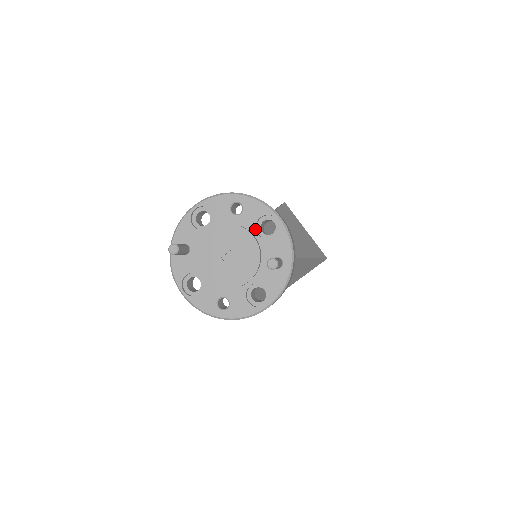
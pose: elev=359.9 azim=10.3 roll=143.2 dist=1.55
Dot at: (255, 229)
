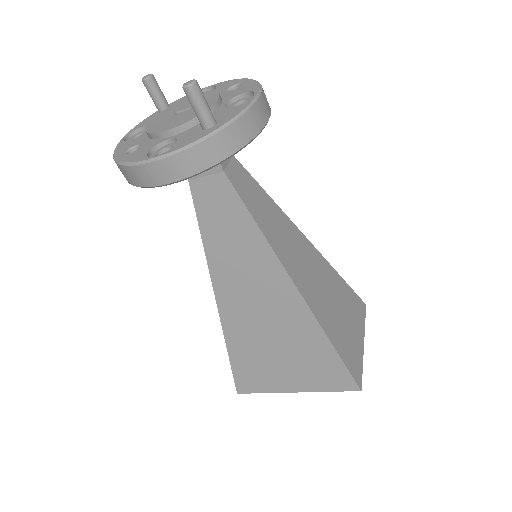
Dot at: (228, 100)
